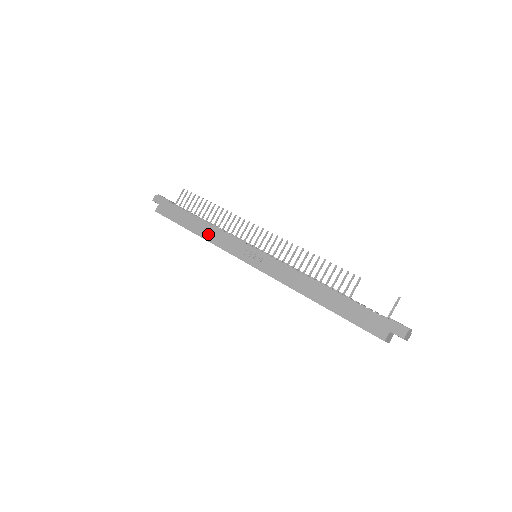
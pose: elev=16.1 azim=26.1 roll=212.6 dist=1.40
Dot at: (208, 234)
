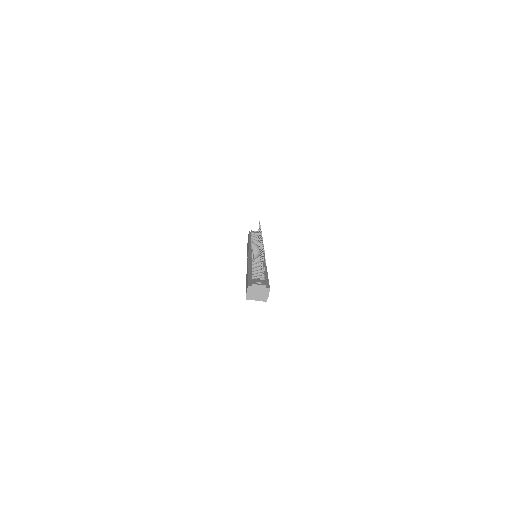
Dot at: occluded
